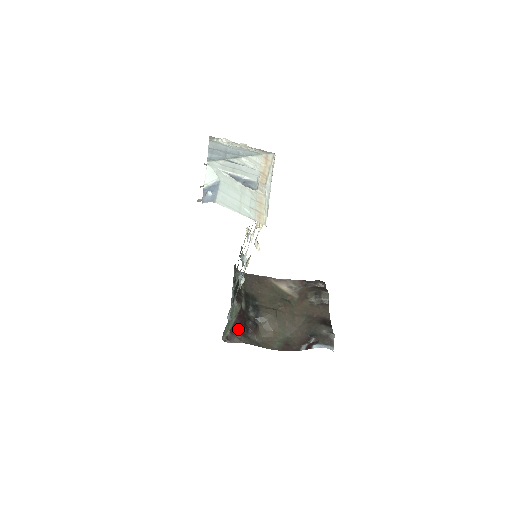
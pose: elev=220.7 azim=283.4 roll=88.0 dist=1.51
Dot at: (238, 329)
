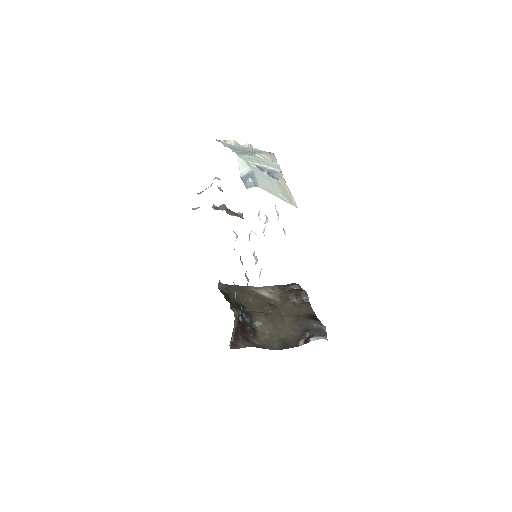
Dot at: (240, 334)
